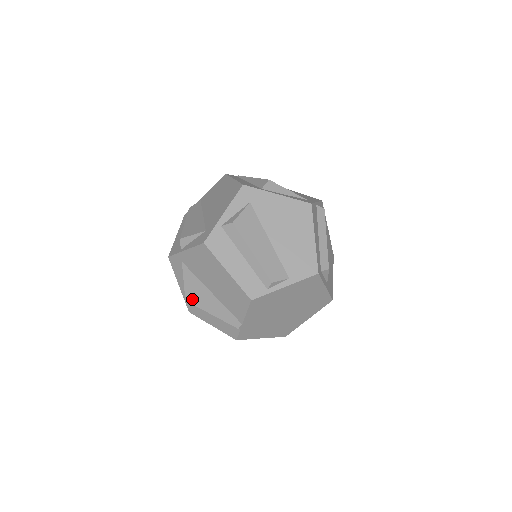
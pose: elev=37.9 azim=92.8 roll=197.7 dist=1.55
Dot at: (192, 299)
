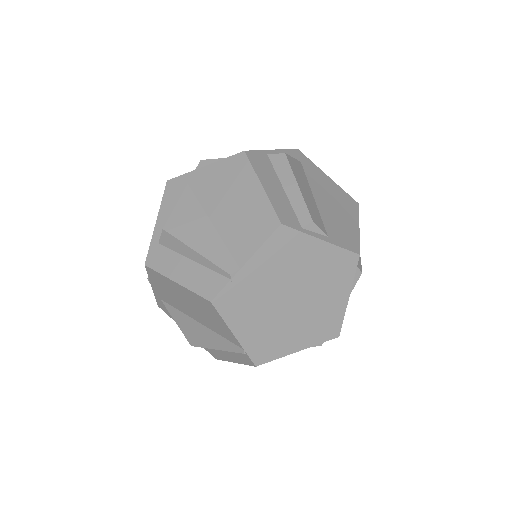
Dot at: (175, 228)
